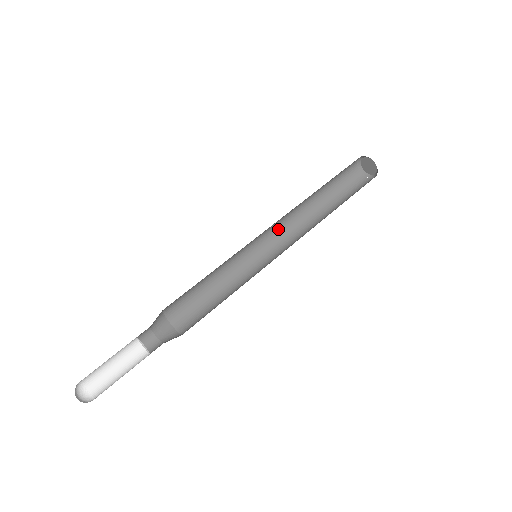
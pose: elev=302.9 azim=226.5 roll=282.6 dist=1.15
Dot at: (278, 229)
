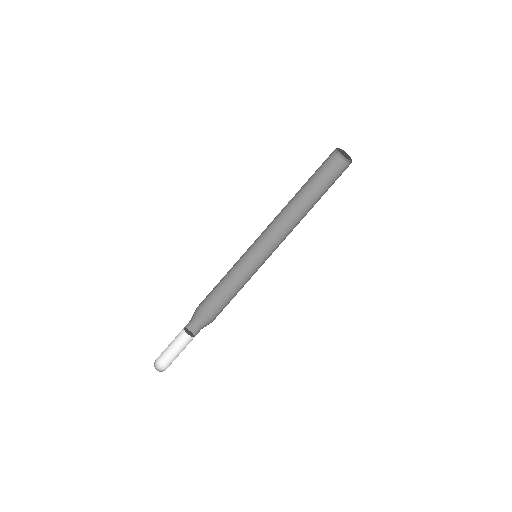
Dot at: occluded
